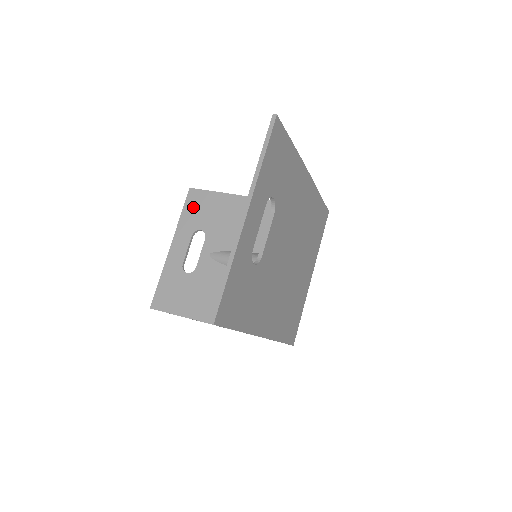
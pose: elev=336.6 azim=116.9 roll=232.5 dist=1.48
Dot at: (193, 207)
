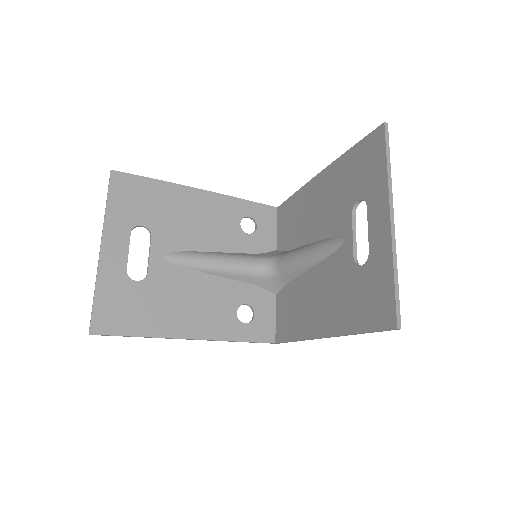
Dot at: (123, 196)
